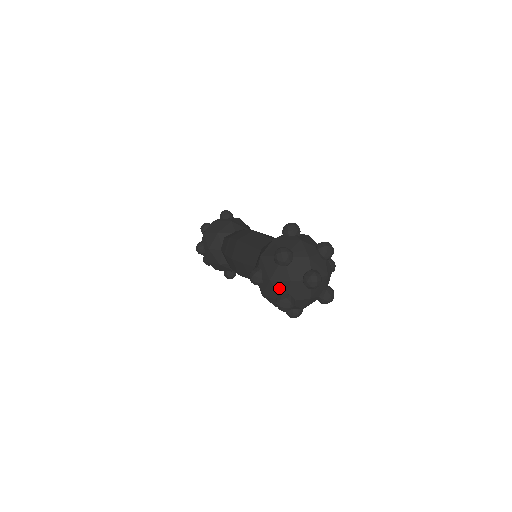
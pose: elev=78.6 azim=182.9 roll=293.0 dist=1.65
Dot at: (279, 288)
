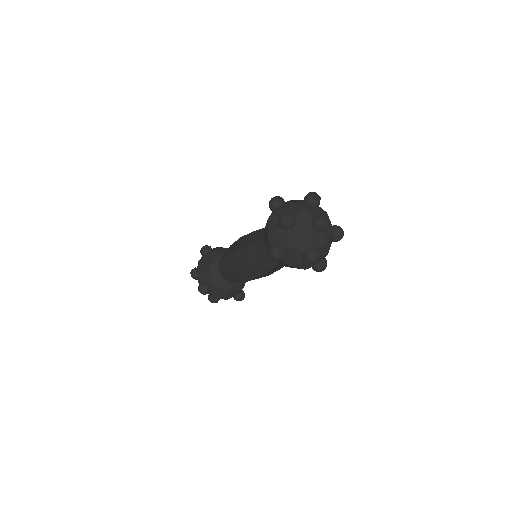
Dot at: (300, 247)
